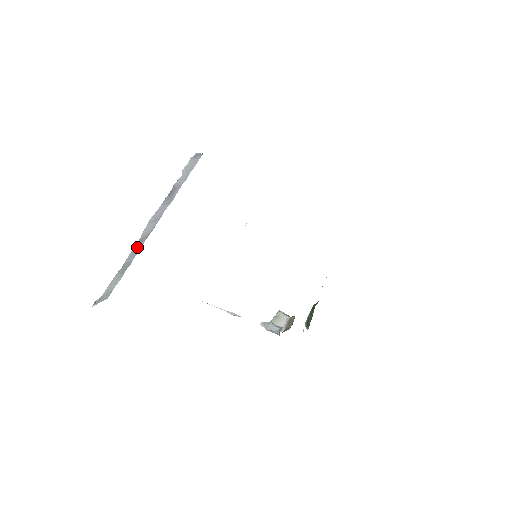
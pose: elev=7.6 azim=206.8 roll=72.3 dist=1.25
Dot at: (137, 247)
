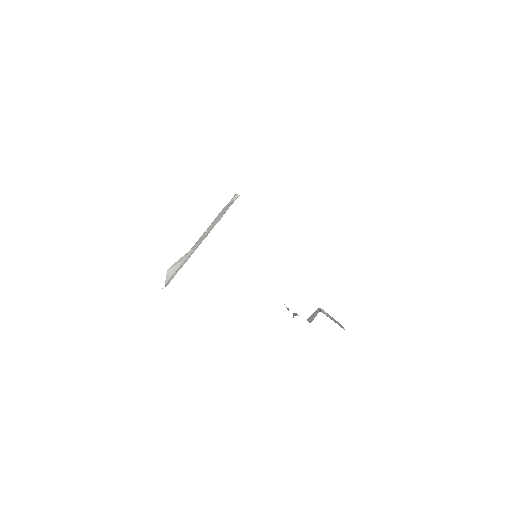
Dot at: occluded
